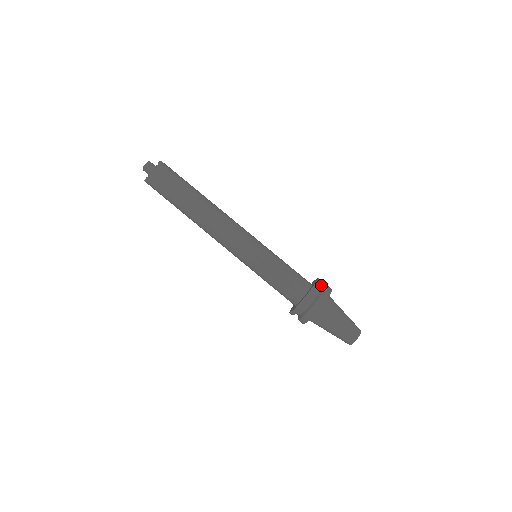
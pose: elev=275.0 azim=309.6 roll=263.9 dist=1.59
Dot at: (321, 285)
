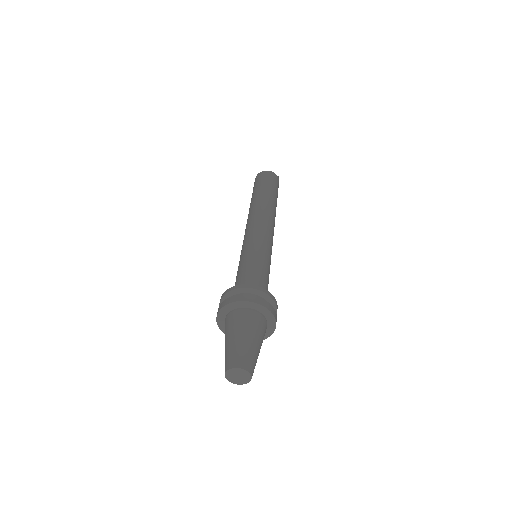
Dot at: occluded
